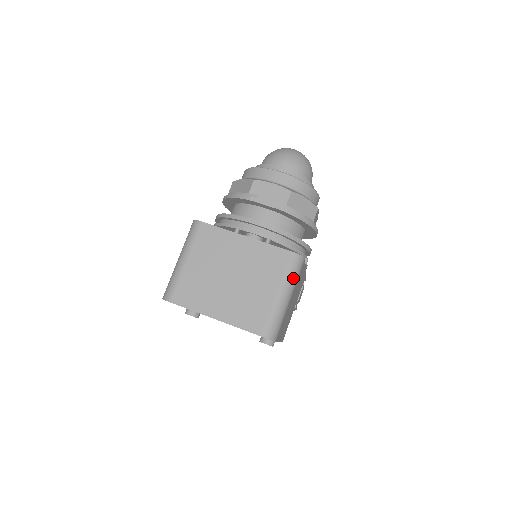
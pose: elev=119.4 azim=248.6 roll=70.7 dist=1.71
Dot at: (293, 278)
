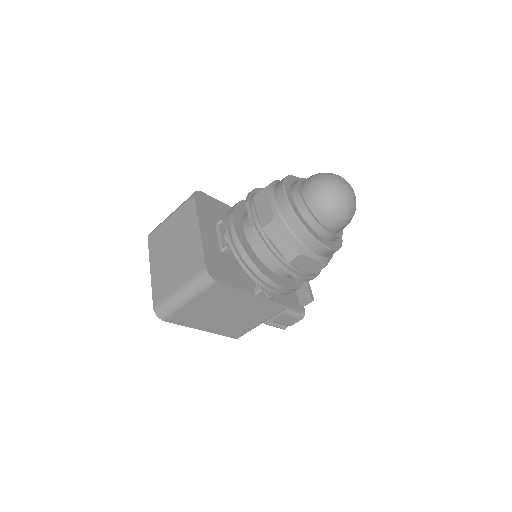
Dot at: (195, 288)
